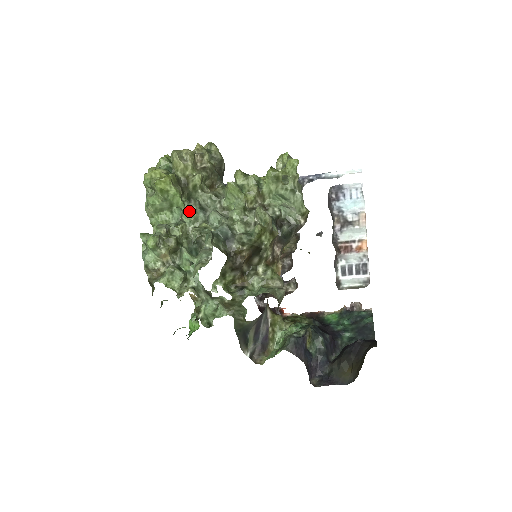
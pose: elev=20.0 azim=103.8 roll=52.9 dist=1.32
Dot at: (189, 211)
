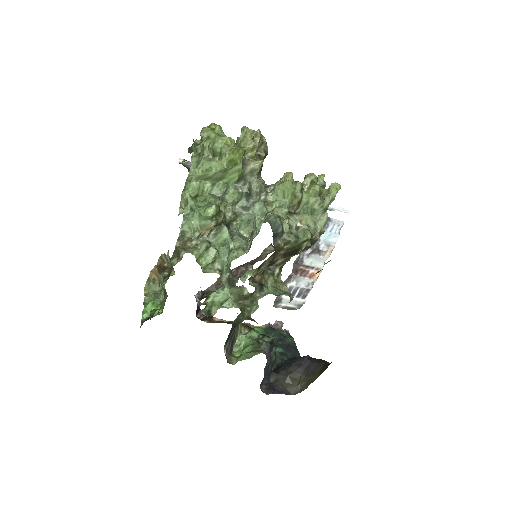
Dot at: (237, 191)
